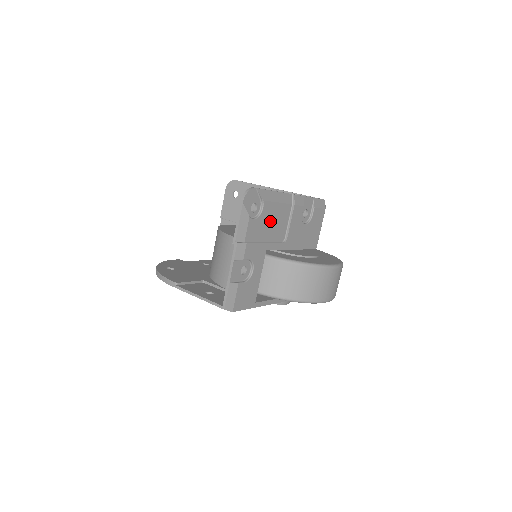
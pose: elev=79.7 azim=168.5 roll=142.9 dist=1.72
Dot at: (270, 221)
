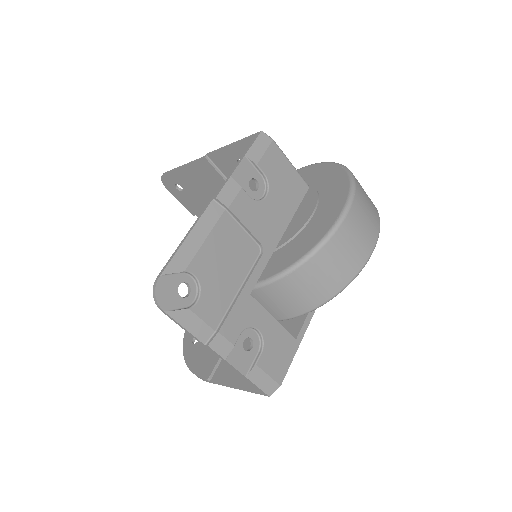
Dot at: (220, 267)
